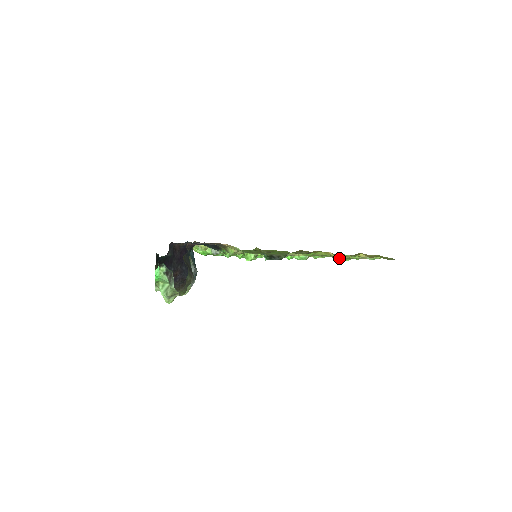
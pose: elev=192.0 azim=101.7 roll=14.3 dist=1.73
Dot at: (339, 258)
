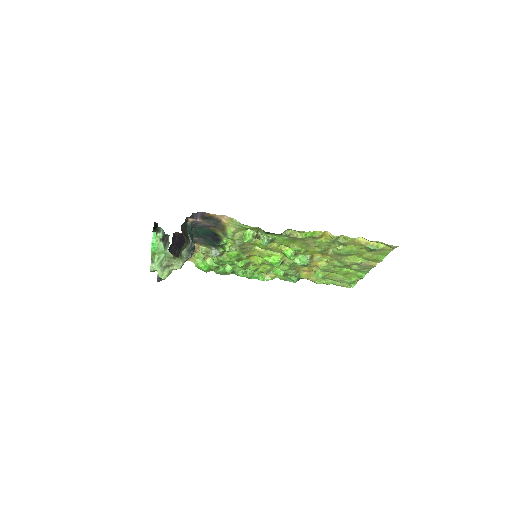
Dot at: (343, 281)
